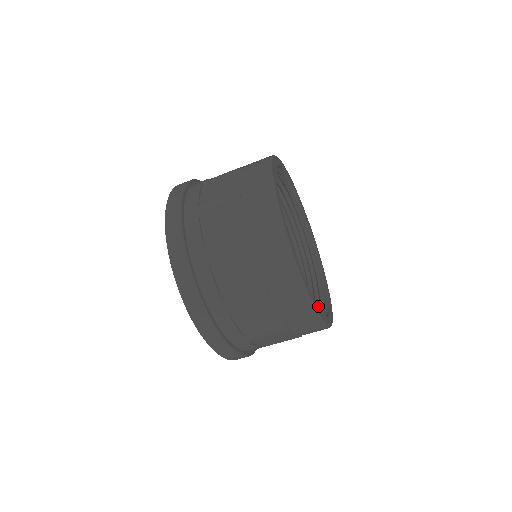
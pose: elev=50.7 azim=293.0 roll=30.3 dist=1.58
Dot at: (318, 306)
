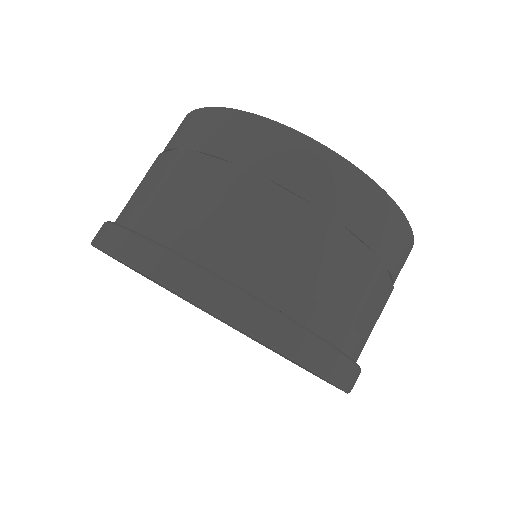
Dot at: occluded
